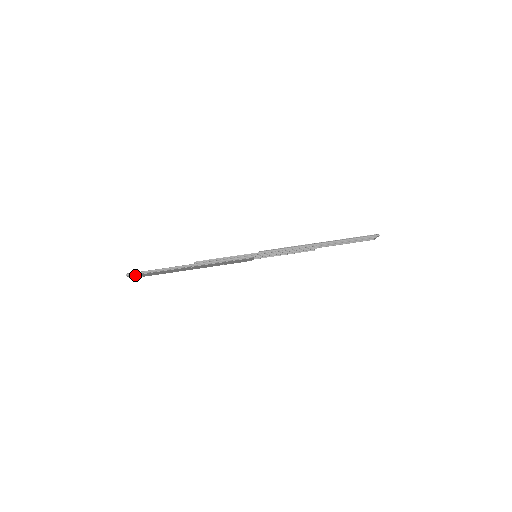
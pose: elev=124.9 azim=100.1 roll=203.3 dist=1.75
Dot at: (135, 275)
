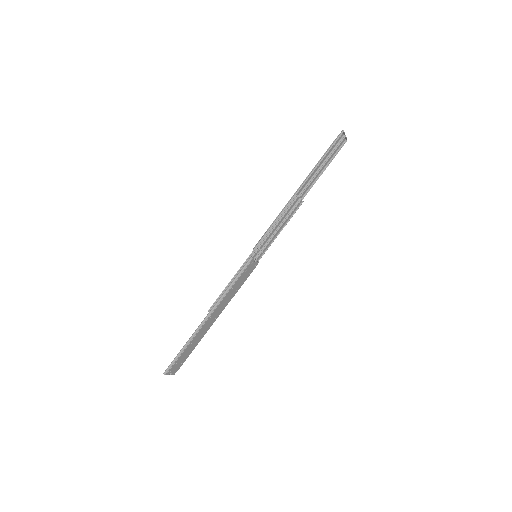
Dot at: (172, 368)
